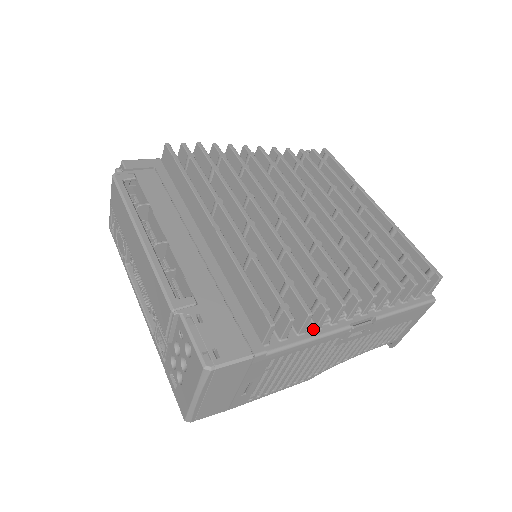
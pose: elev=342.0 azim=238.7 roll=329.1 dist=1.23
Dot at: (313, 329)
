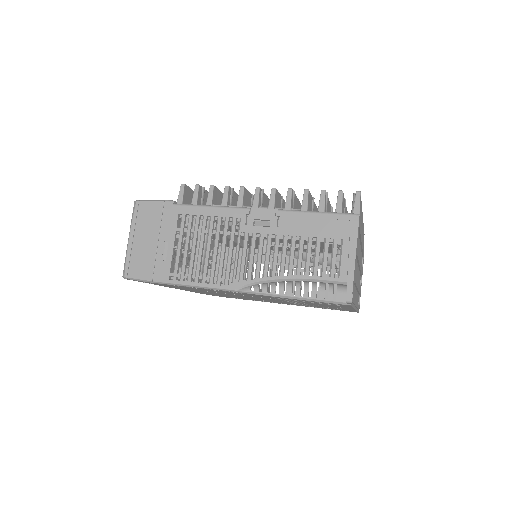
Dot at: occluded
